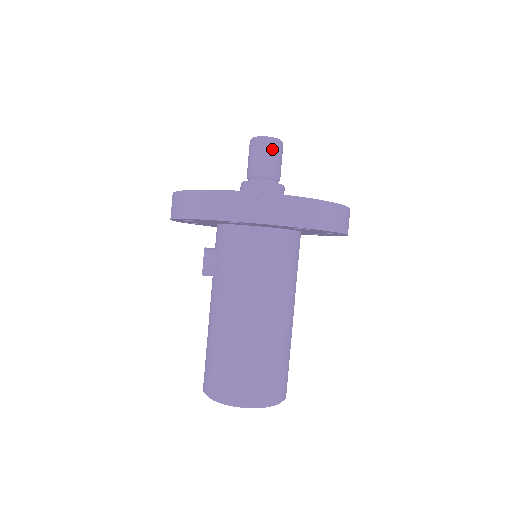
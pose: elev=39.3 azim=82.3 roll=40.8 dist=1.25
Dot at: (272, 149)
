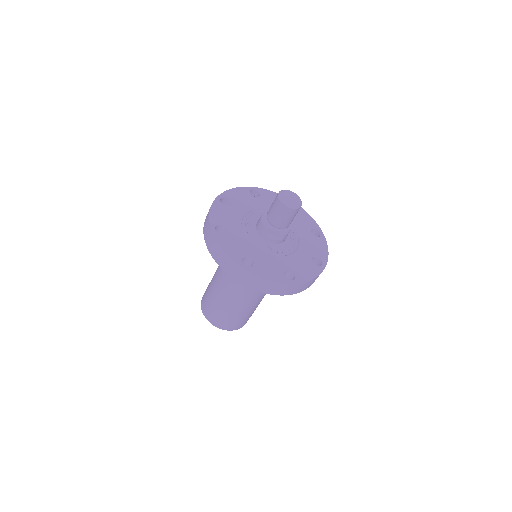
Dot at: (290, 214)
